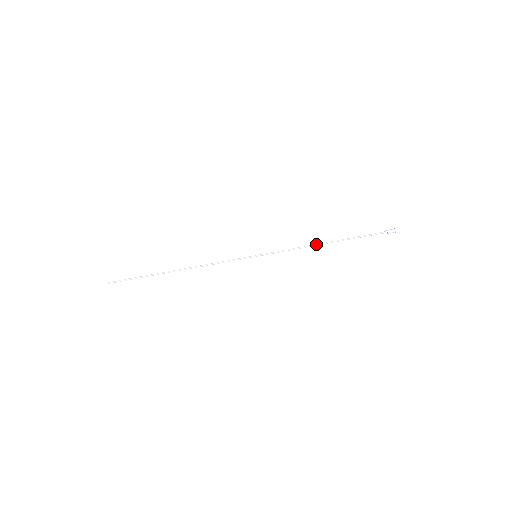
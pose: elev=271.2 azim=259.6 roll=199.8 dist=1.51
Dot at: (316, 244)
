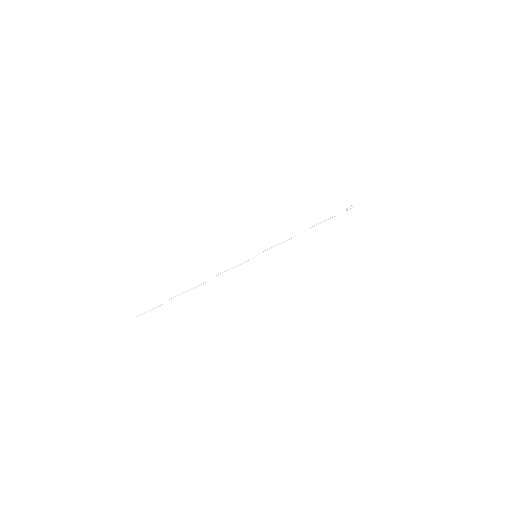
Dot at: (299, 233)
